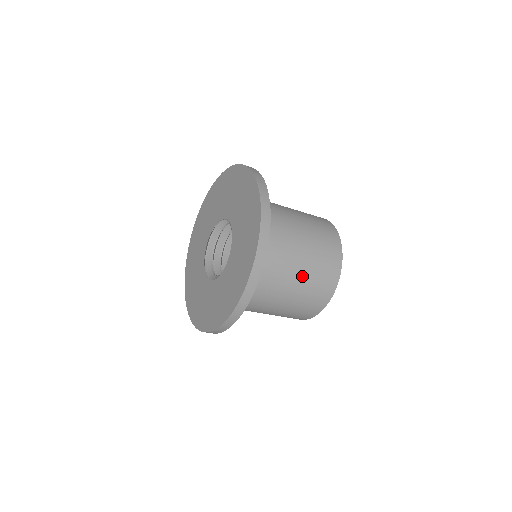
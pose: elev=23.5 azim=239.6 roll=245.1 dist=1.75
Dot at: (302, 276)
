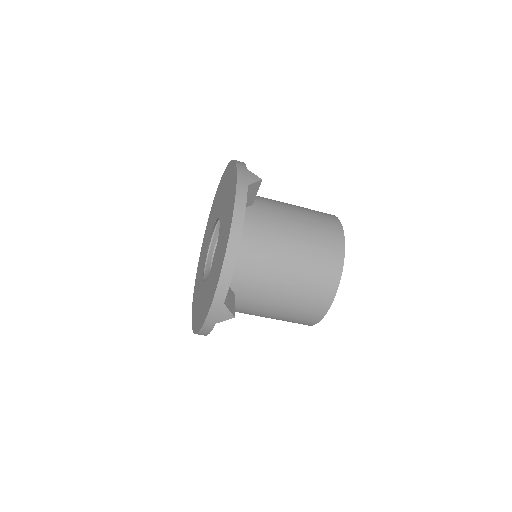
Dot at: (279, 310)
